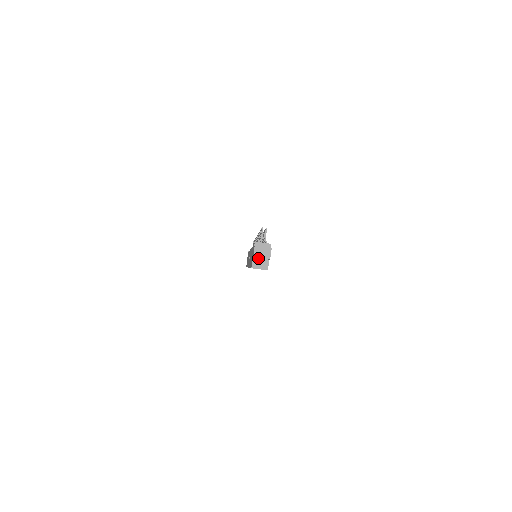
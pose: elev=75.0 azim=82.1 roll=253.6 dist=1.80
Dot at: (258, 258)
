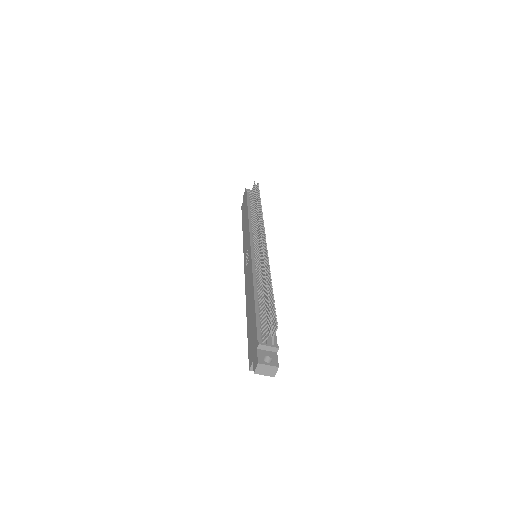
Dot at: occluded
